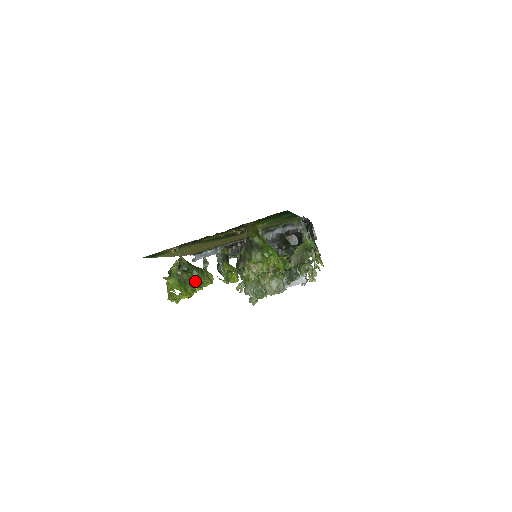
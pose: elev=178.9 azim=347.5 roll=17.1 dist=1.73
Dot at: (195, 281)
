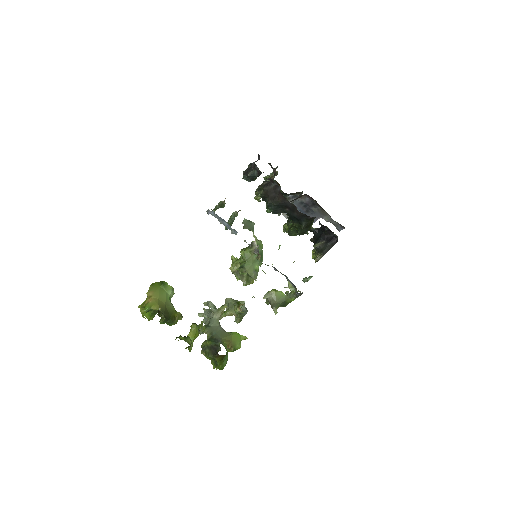
Dot at: occluded
